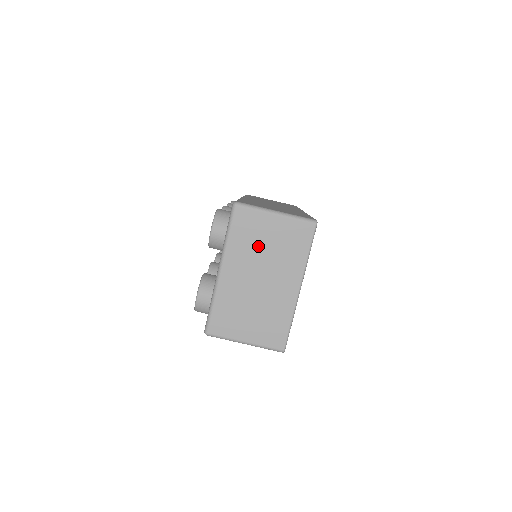
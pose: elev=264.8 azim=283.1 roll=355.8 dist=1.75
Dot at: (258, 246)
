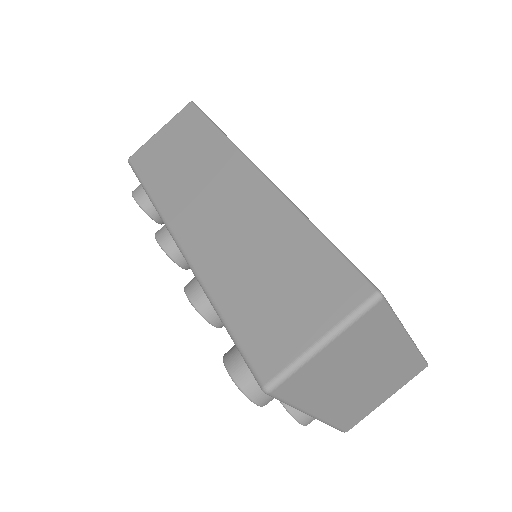
Dot at: (333, 374)
